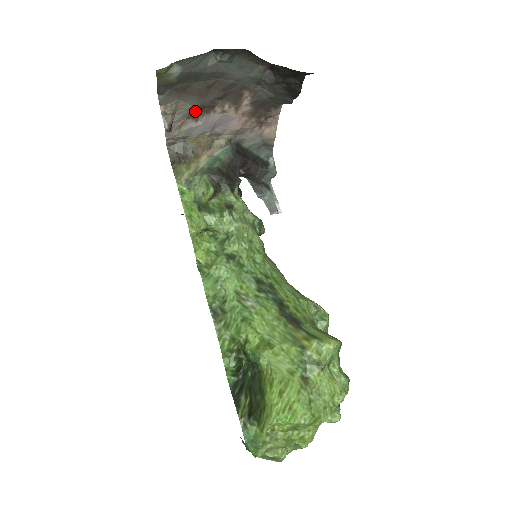
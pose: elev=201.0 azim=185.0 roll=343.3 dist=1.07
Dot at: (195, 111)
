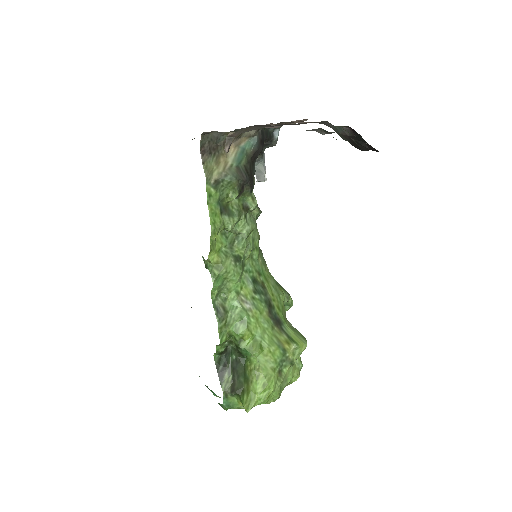
Dot at: occluded
